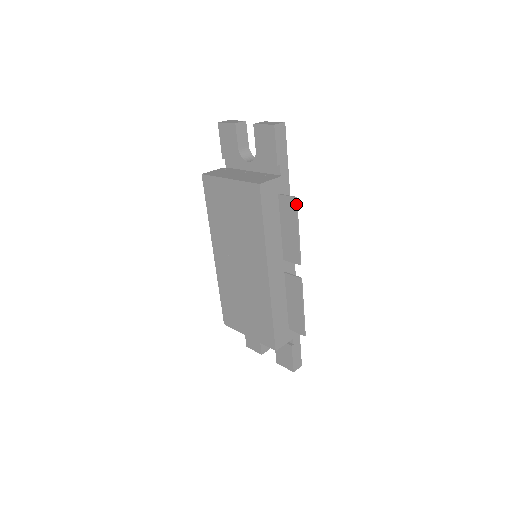
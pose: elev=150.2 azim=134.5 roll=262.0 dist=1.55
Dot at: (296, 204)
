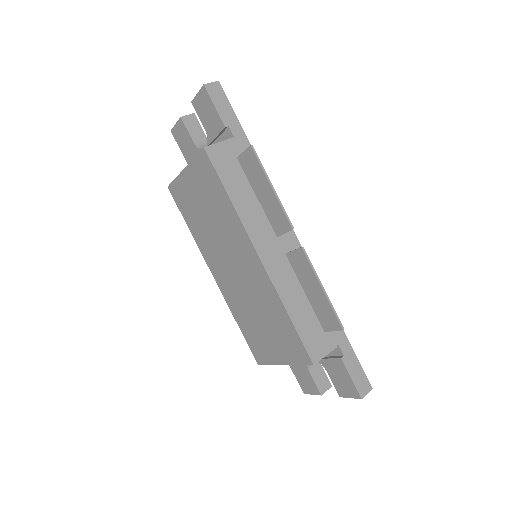
Dot at: (254, 153)
